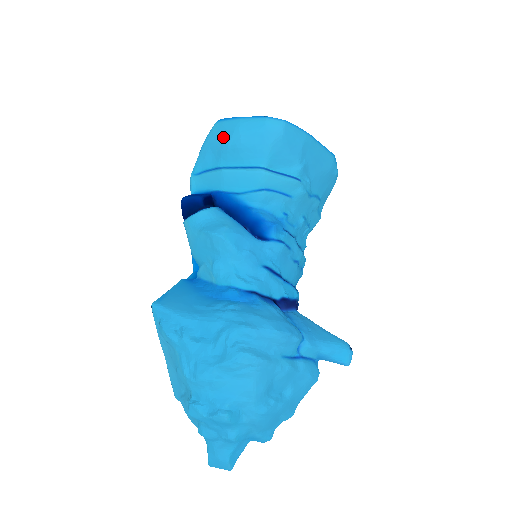
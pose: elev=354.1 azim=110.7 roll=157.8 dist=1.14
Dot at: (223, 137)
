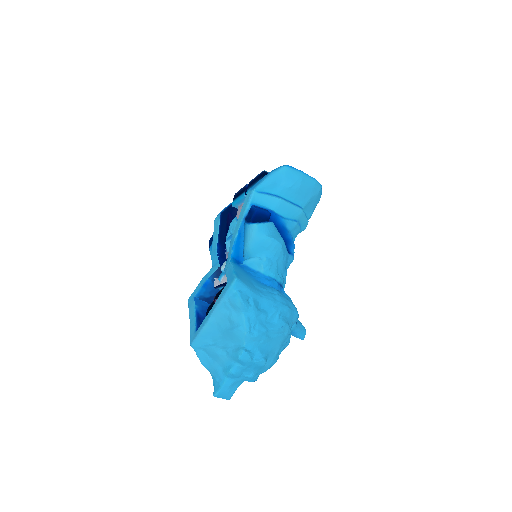
Dot at: (289, 179)
